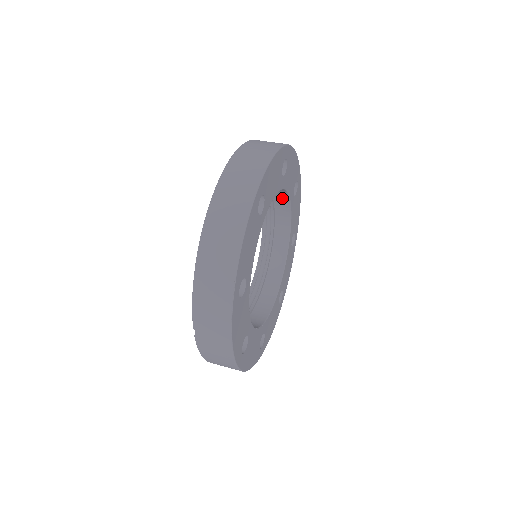
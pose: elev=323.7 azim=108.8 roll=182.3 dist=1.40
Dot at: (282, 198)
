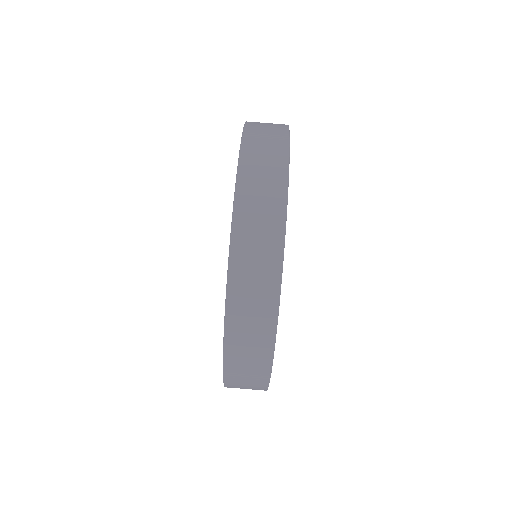
Dot at: occluded
